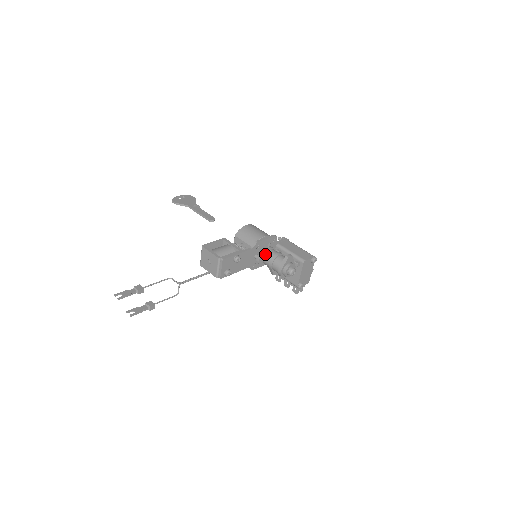
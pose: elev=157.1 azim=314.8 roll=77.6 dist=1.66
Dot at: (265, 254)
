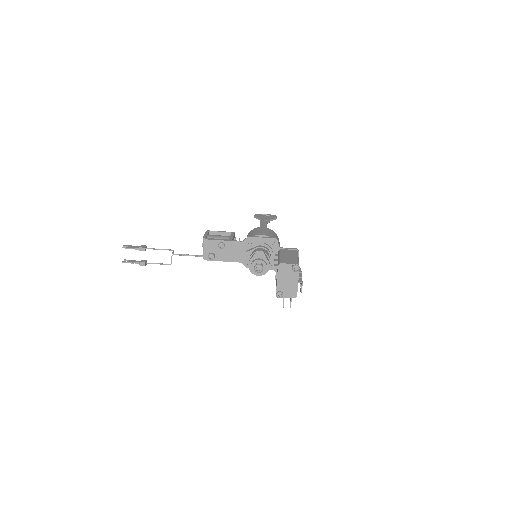
Dot at: (253, 250)
